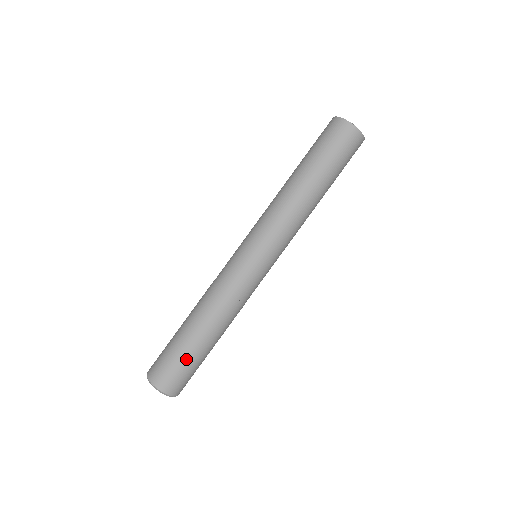
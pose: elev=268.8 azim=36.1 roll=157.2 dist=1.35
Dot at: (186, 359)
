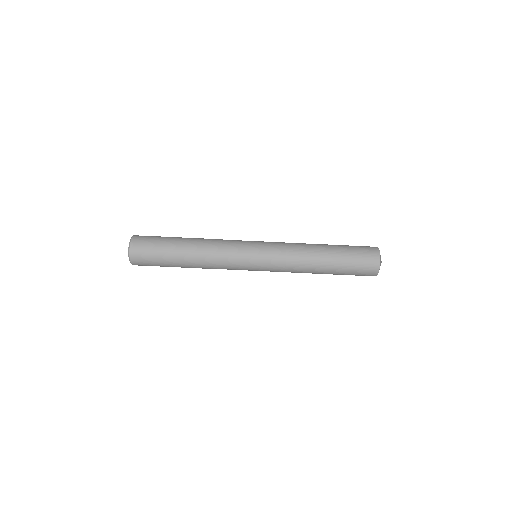
Dot at: (161, 259)
